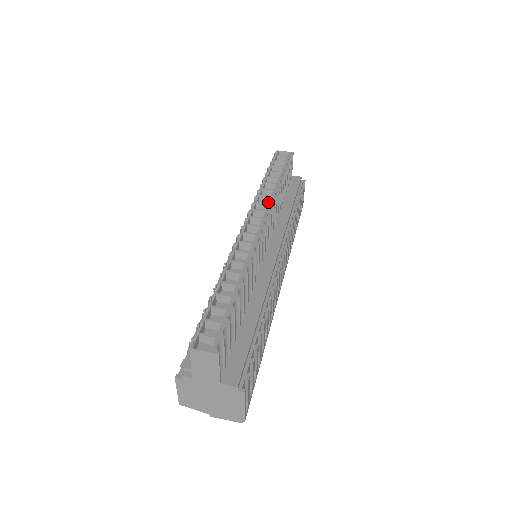
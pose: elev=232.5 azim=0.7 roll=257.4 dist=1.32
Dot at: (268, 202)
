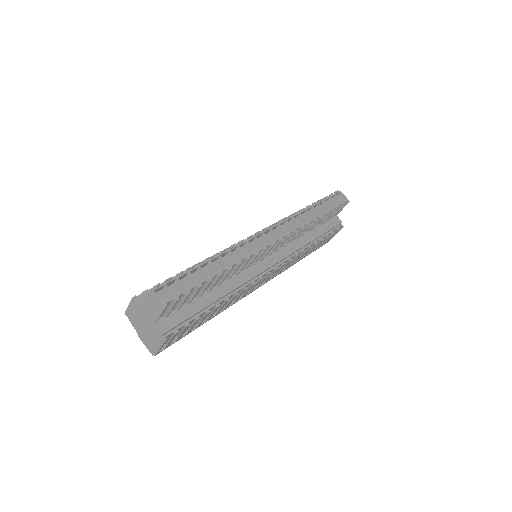
Dot at: (295, 226)
